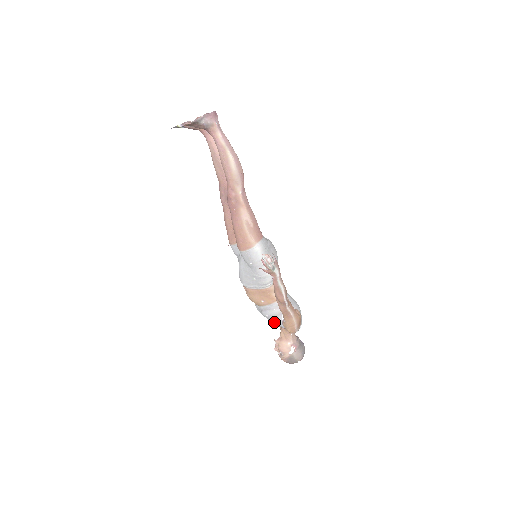
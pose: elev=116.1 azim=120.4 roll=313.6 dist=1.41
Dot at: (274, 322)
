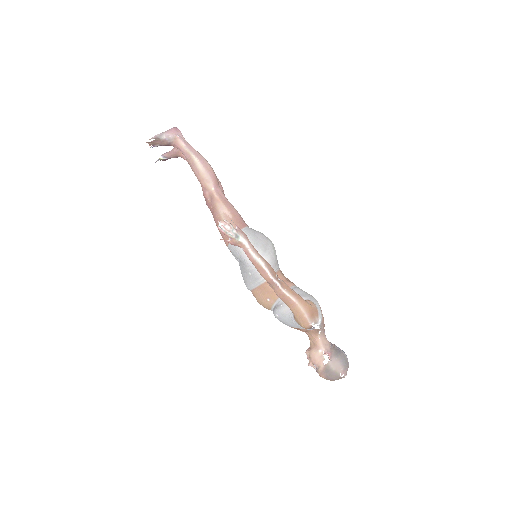
Dot at: (289, 323)
